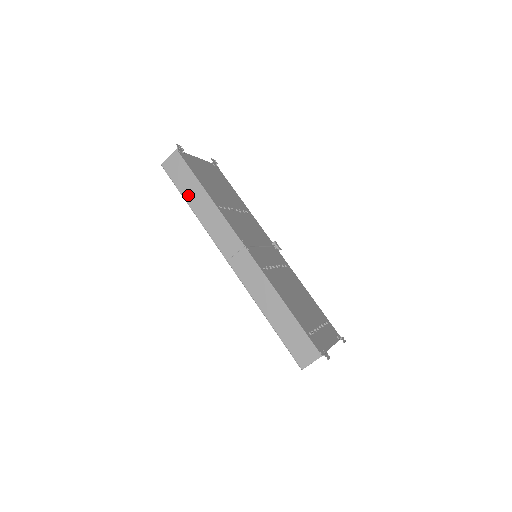
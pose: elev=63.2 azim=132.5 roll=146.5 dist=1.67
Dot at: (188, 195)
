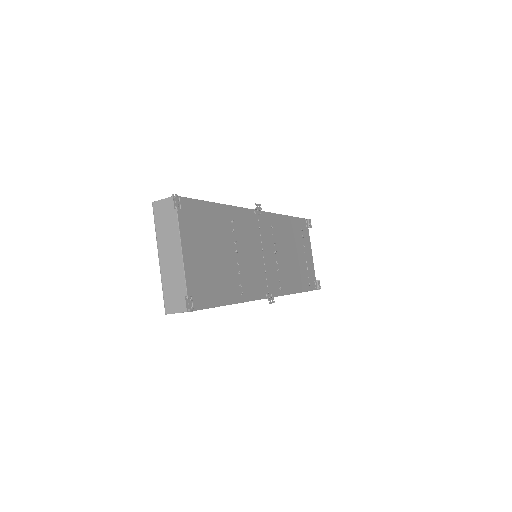
Dot at: occluded
